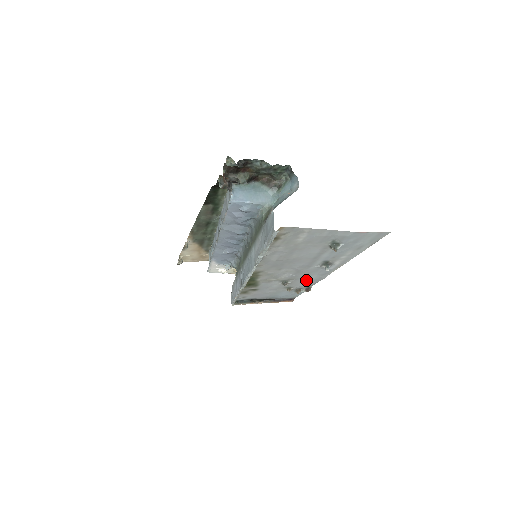
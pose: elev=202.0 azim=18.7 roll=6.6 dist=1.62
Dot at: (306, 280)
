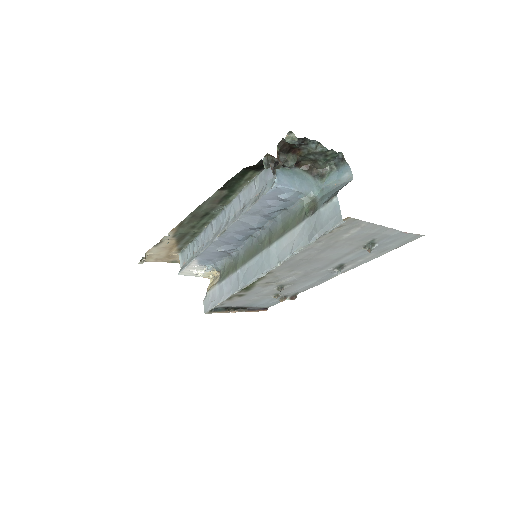
Dot at: (301, 286)
